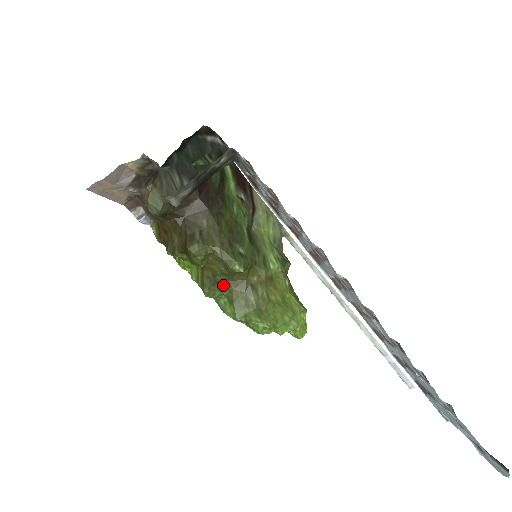
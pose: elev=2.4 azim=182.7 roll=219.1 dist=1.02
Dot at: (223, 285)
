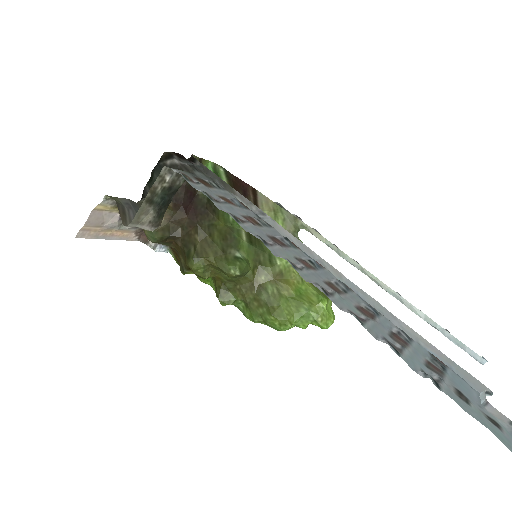
Dot at: (235, 291)
